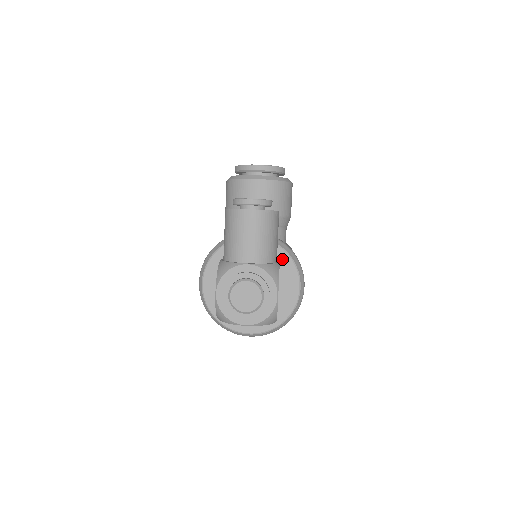
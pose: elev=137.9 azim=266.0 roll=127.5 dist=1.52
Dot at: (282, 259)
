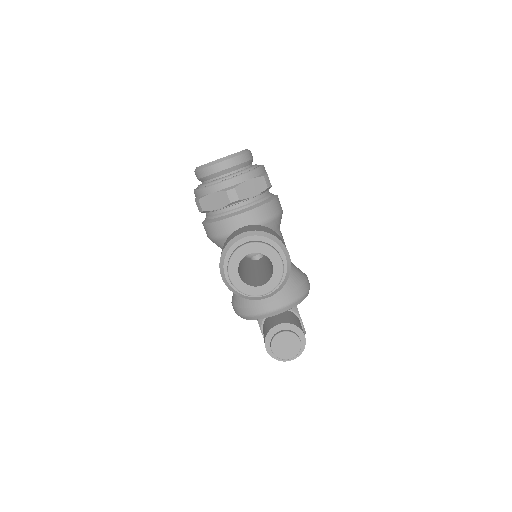
Dot at: occluded
